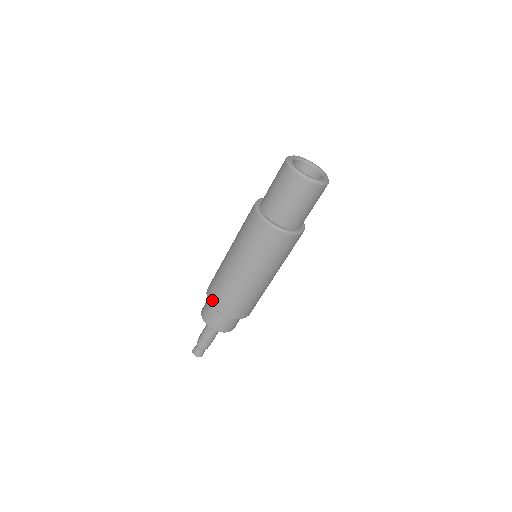
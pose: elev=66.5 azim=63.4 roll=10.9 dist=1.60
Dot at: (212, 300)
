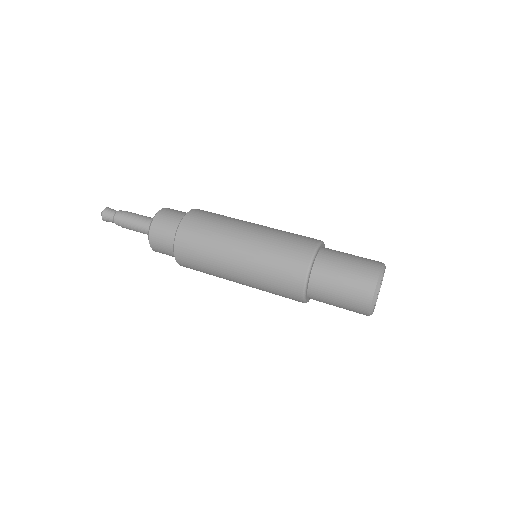
Dot at: (181, 239)
